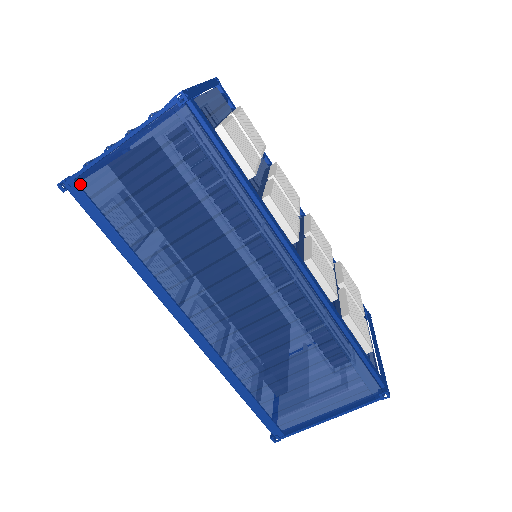
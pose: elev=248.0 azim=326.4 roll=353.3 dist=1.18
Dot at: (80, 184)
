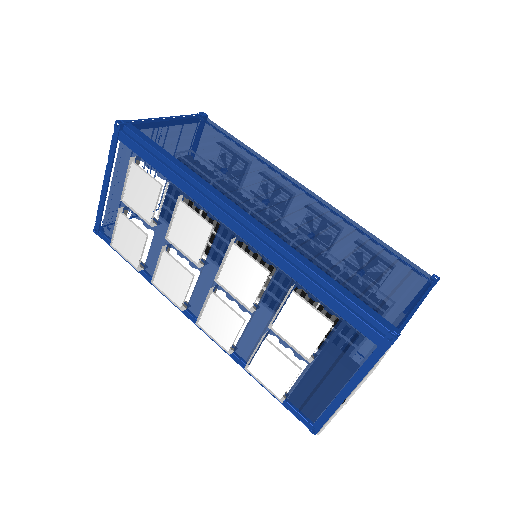
Dot at: (133, 127)
